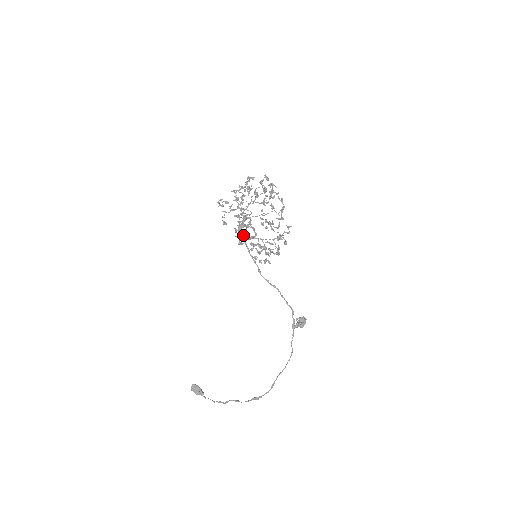
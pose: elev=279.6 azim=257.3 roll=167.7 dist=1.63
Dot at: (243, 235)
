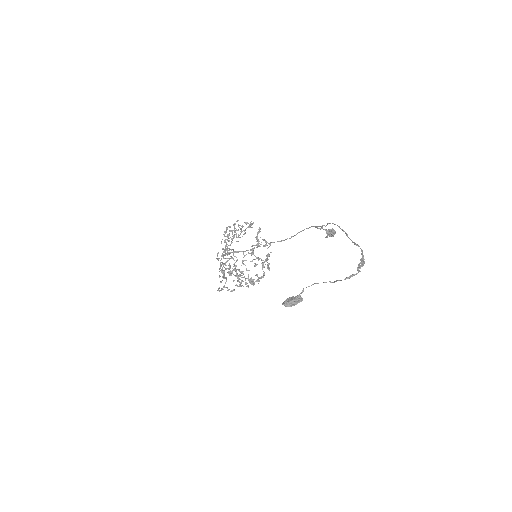
Dot at: (230, 252)
